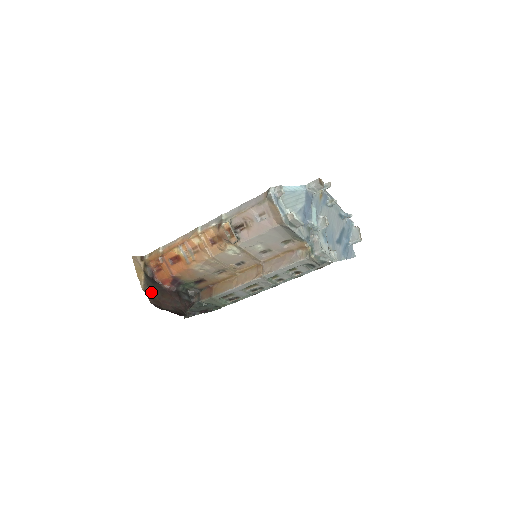
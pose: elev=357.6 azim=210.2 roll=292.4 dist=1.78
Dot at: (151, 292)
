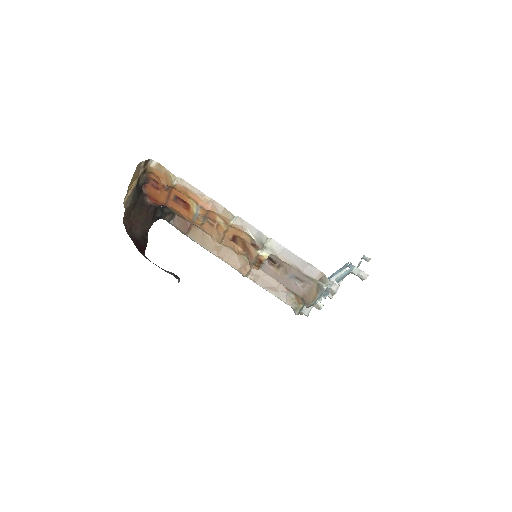
Dot at: (131, 208)
